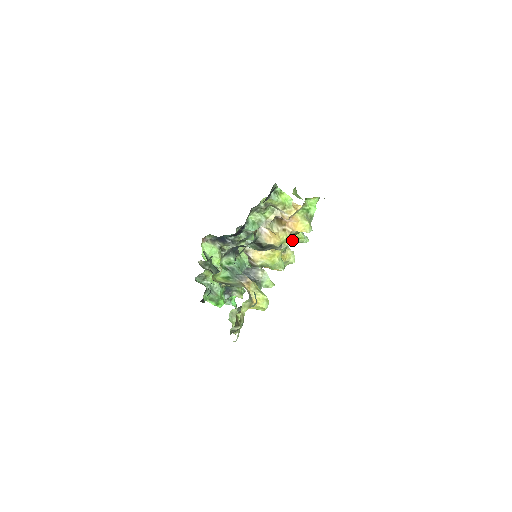
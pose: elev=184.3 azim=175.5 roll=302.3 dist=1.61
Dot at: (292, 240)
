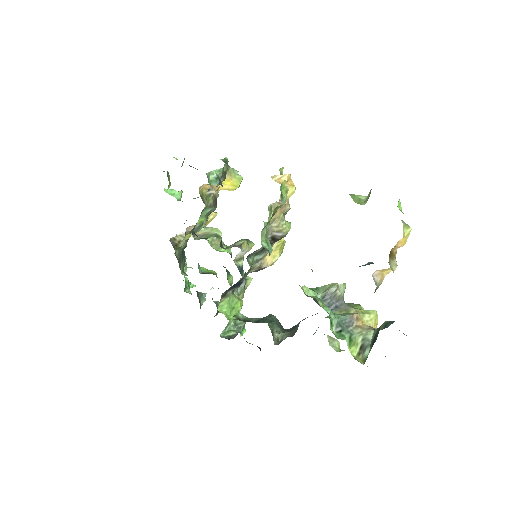
Dot at: occluded
